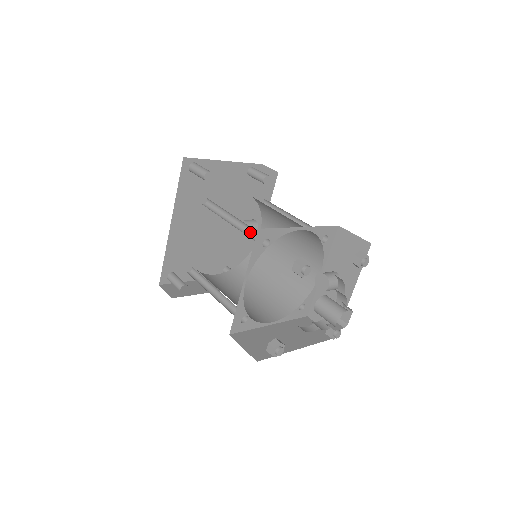
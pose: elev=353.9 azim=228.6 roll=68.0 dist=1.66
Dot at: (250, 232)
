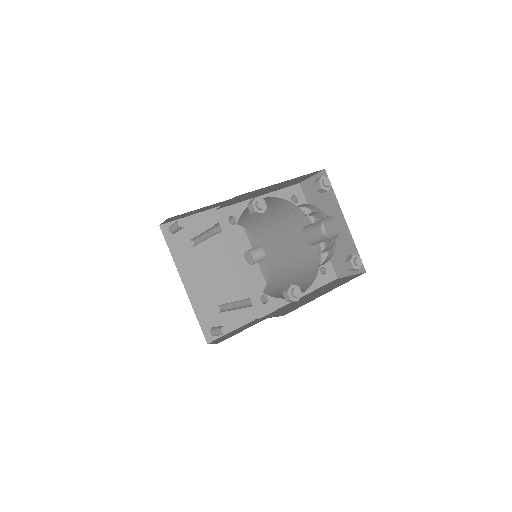
Dot at: occluded
